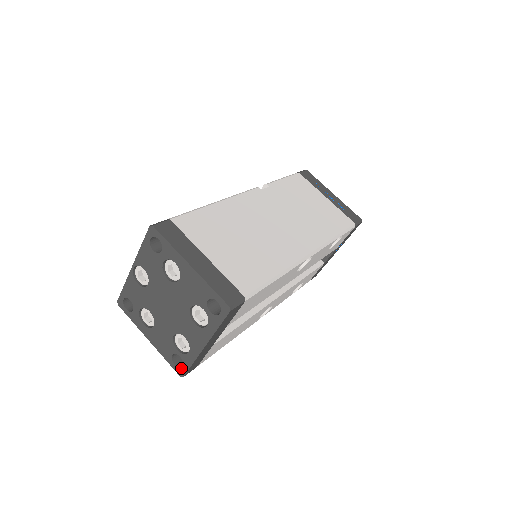
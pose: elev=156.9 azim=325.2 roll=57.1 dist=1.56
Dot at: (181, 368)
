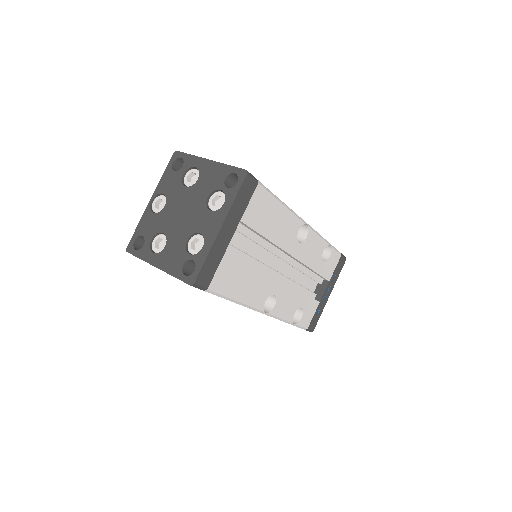
Dot at: (192, 273)
